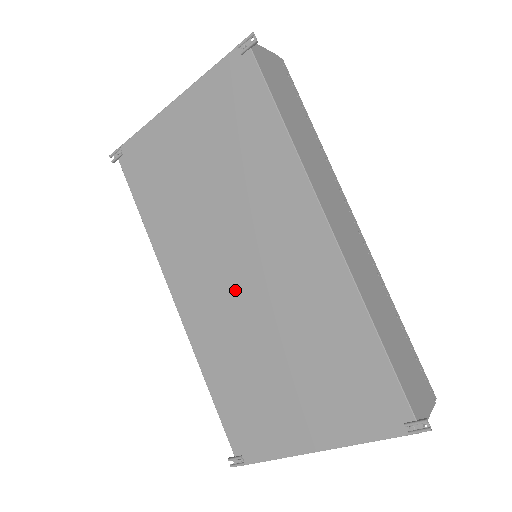
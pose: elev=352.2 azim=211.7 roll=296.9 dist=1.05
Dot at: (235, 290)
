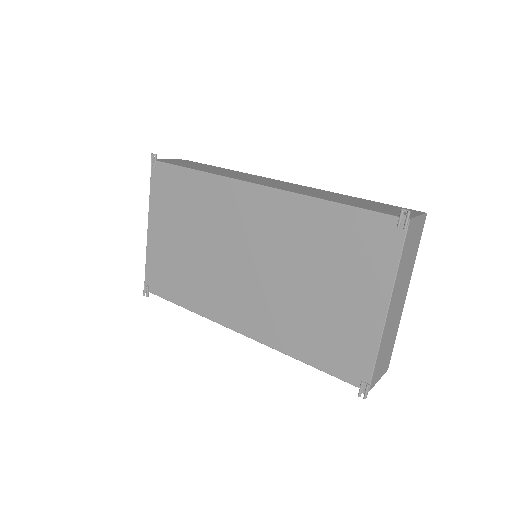
Dot at: (256, 279)
